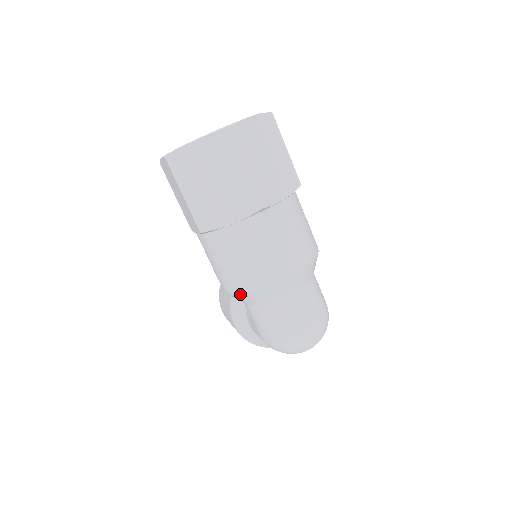
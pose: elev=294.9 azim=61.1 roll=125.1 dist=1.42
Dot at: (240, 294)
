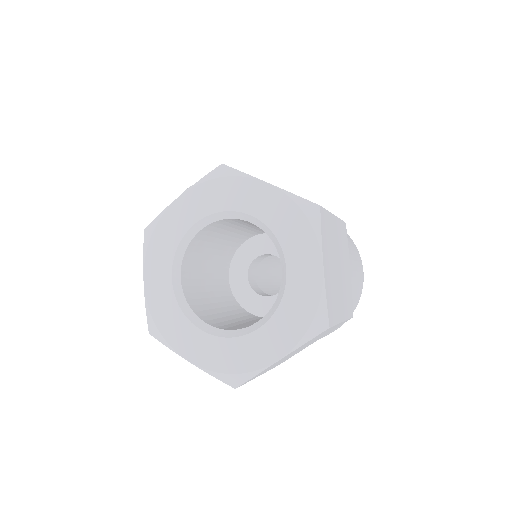
Dot at: occluded
